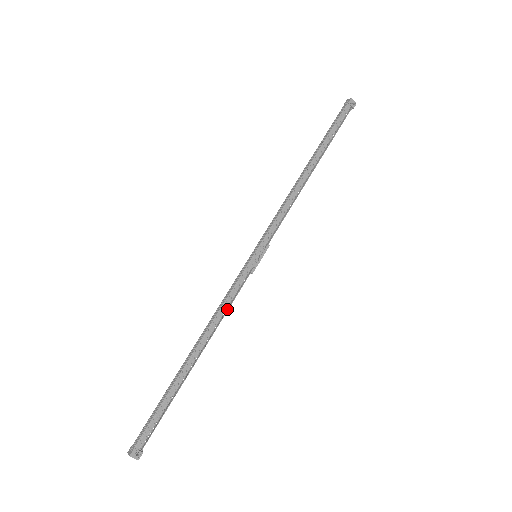
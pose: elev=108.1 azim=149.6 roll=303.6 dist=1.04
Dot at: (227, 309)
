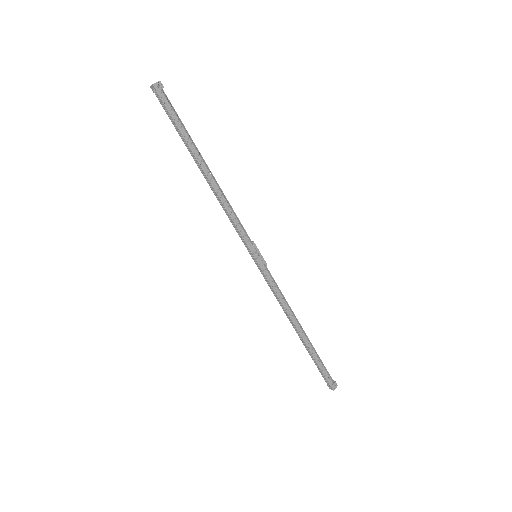
Dot at: (282, 295)
